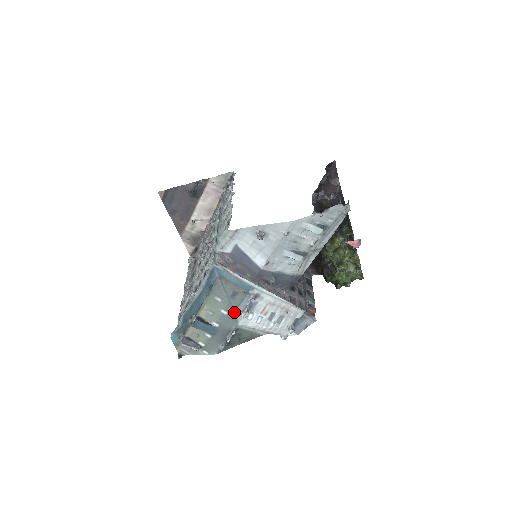
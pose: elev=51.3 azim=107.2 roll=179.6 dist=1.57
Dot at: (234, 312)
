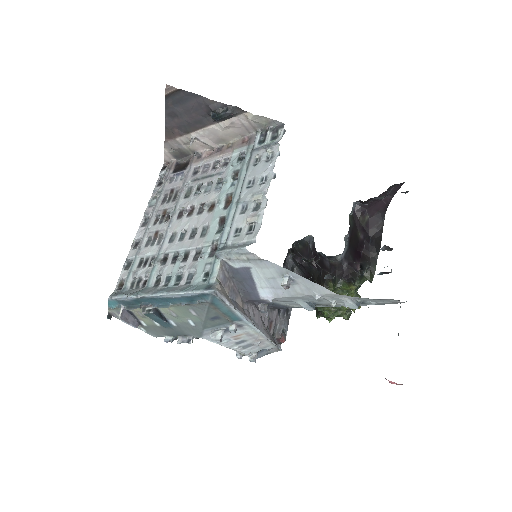
Dot at: (203, 329)
